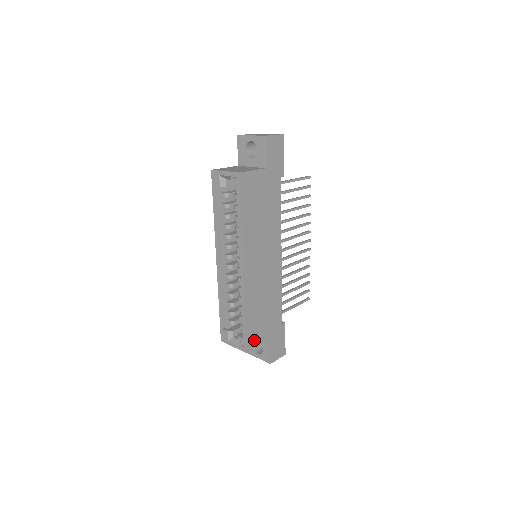
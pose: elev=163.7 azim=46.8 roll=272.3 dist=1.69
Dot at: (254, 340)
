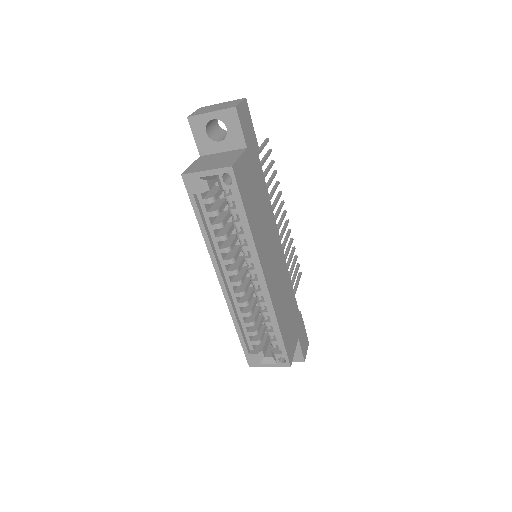
Dot at: (291, 349)
